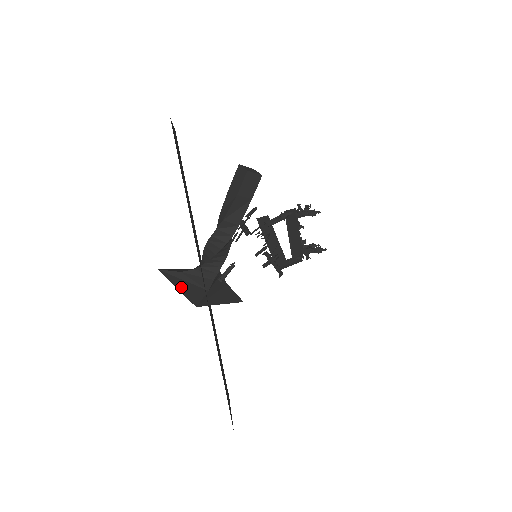
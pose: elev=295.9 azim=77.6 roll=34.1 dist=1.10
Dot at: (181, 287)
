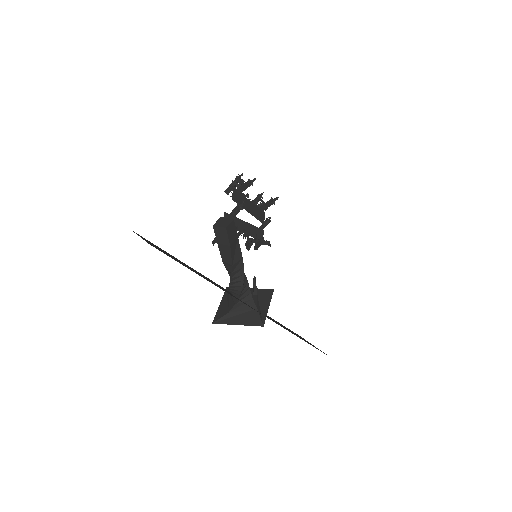
Dot at: (240, 322)
